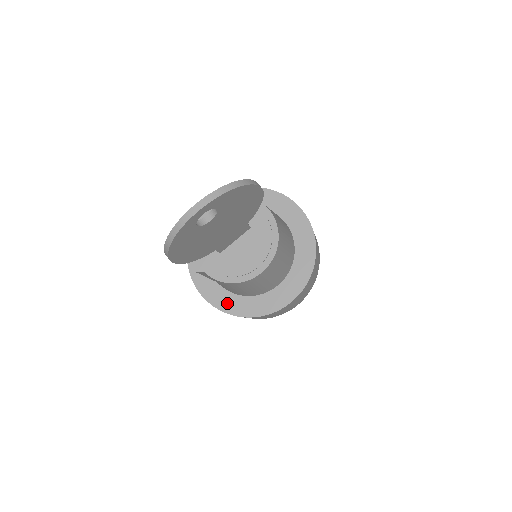
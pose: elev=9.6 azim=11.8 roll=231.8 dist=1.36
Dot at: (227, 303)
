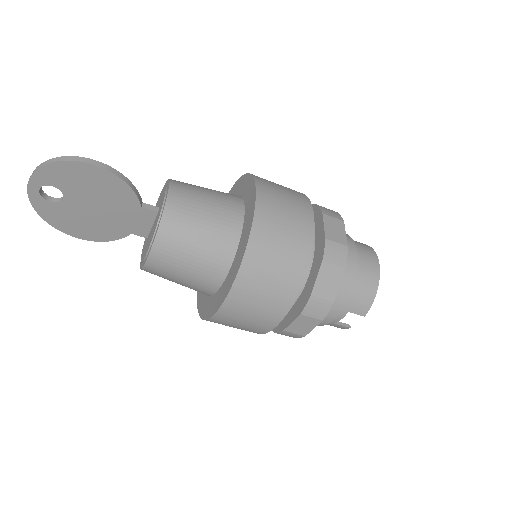
Dot at: (201, 300)
